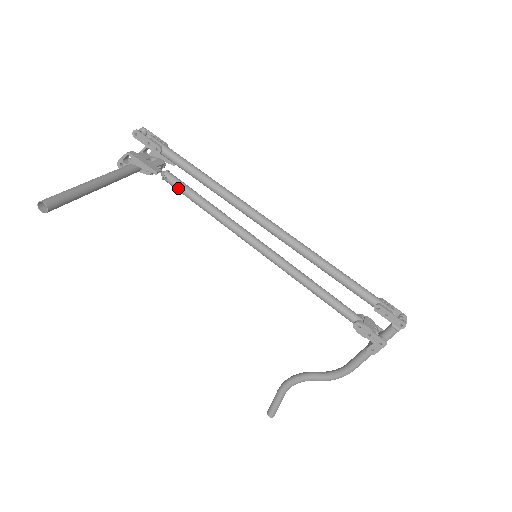
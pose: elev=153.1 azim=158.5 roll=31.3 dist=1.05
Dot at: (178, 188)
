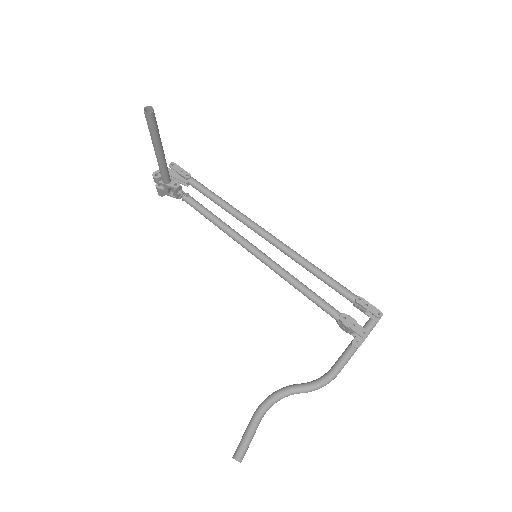
Dot at: (196, 203)
